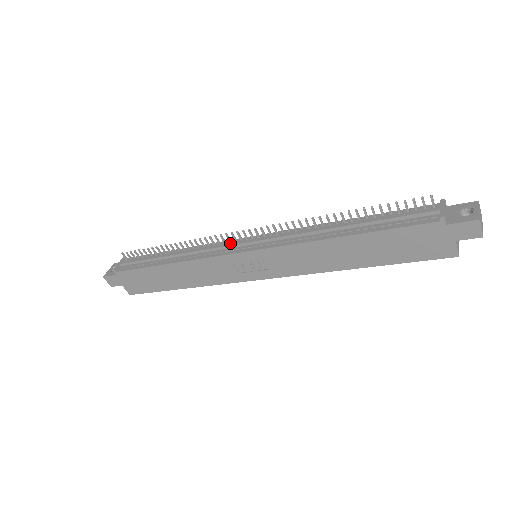
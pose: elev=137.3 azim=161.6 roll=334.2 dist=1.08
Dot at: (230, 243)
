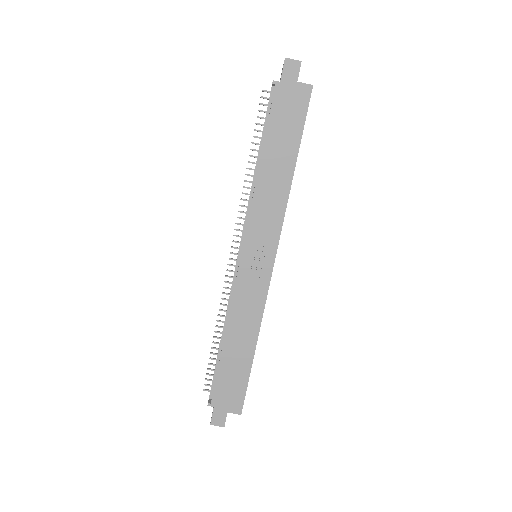
Dot at: occluded
